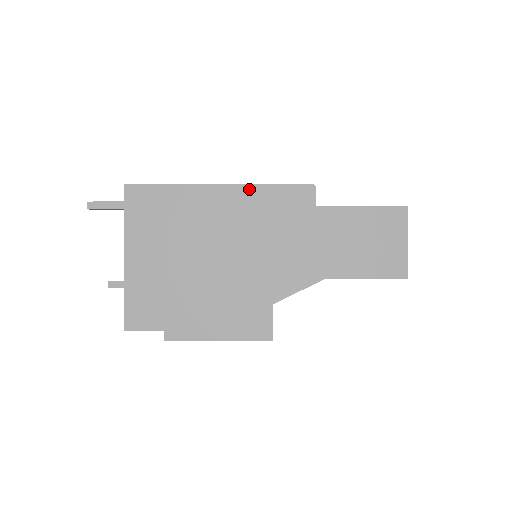
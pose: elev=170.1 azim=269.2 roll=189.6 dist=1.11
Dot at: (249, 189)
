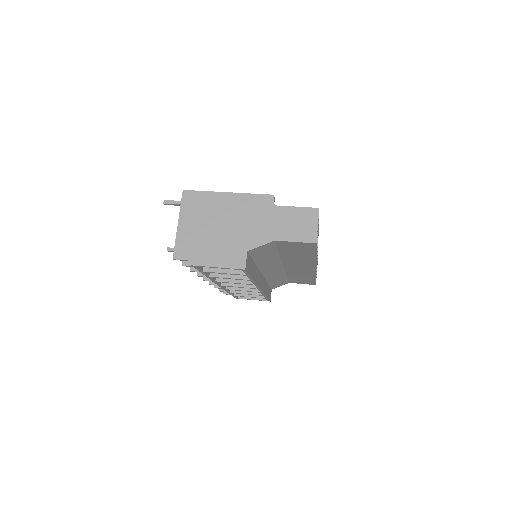
Dot at: (242, 195)
